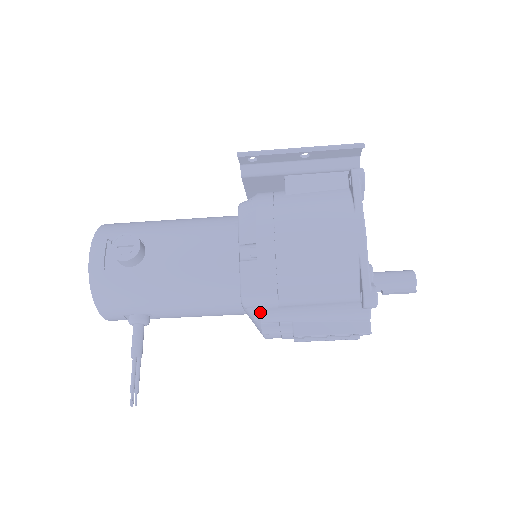
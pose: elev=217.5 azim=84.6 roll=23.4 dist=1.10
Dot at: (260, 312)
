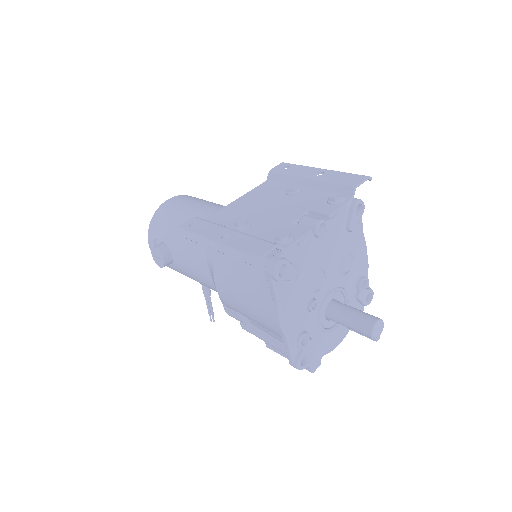
Dot at: (241, 326)
